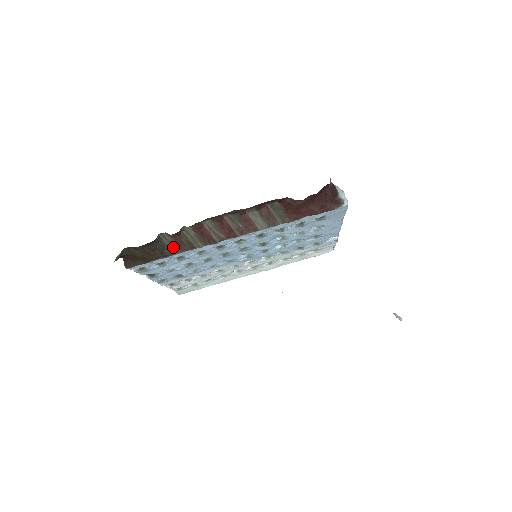
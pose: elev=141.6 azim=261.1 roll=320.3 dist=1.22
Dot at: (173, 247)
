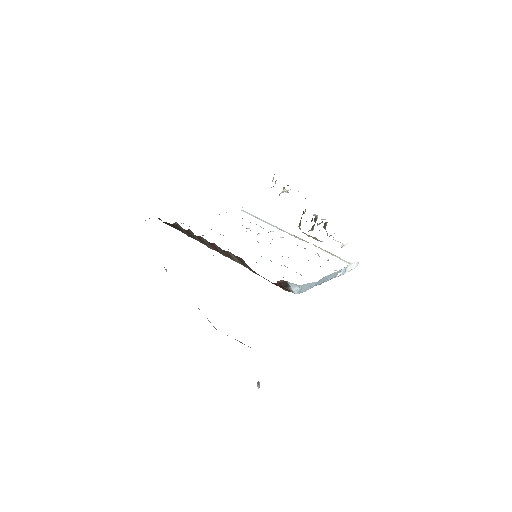
Dot at: (184, 232)
